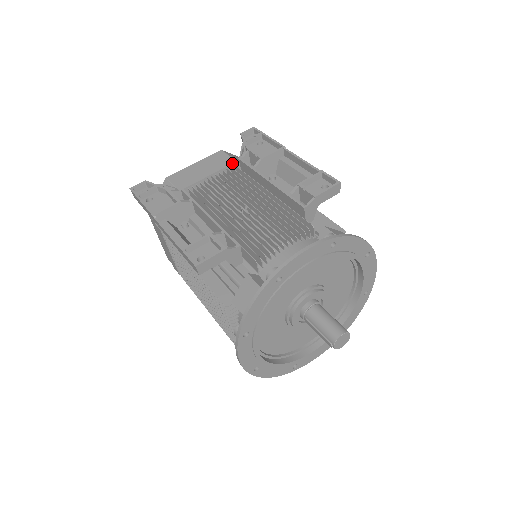
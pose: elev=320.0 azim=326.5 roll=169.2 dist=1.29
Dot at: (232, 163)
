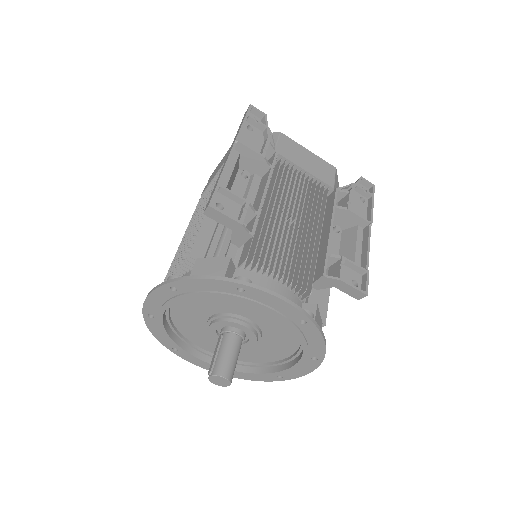
Dot at: (329, 184)
